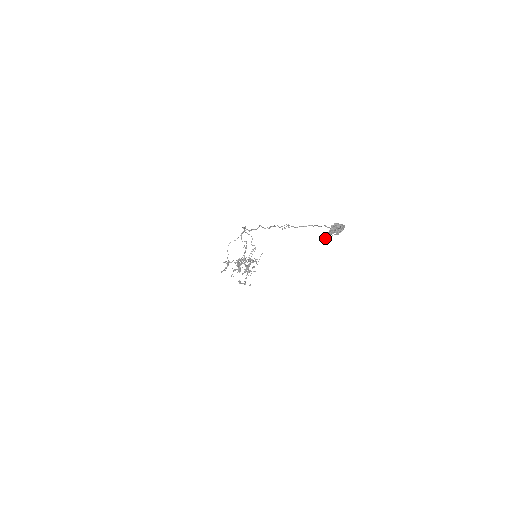
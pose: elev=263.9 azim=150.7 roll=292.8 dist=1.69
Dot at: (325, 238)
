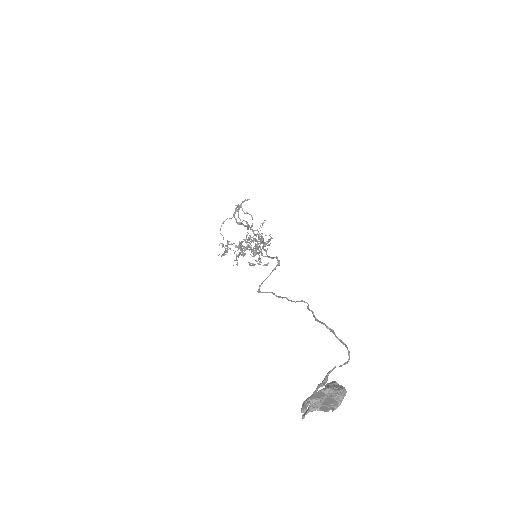
Dot at: (302, 412)
